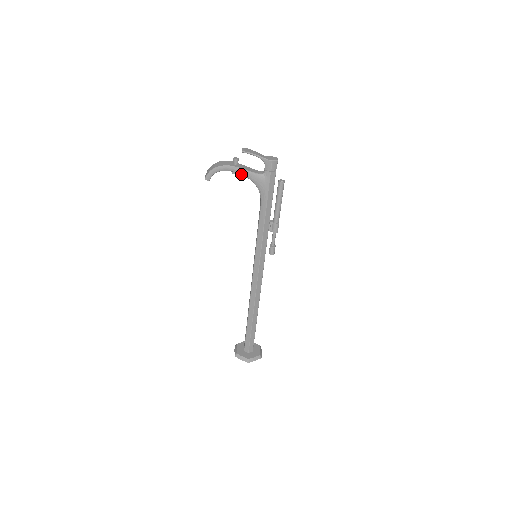
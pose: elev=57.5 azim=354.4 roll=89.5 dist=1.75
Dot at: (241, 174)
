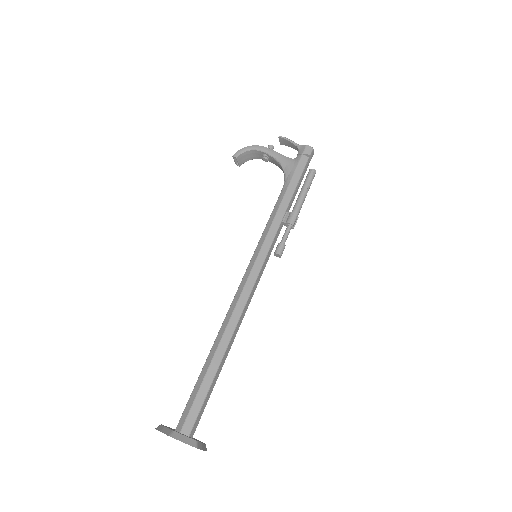
Dot at: (271, 155)
